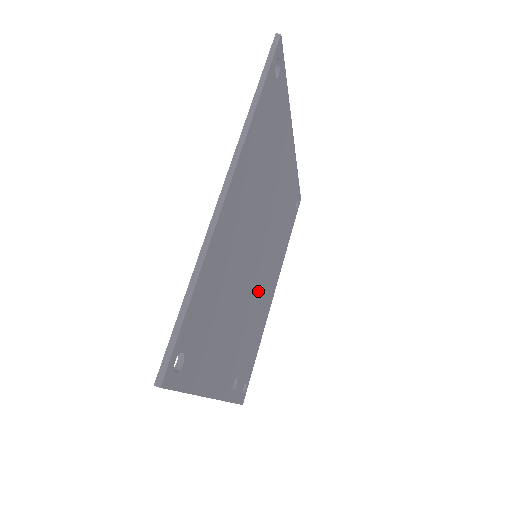
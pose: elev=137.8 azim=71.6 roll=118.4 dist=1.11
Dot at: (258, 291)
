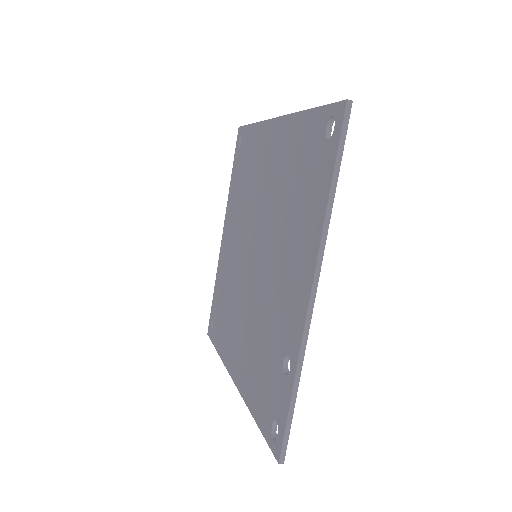
Dot at: occluded
